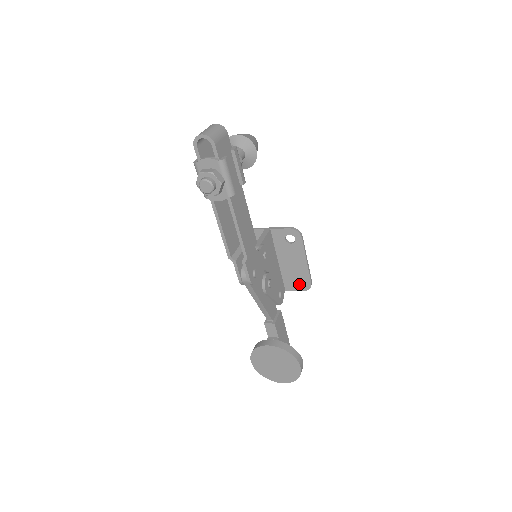
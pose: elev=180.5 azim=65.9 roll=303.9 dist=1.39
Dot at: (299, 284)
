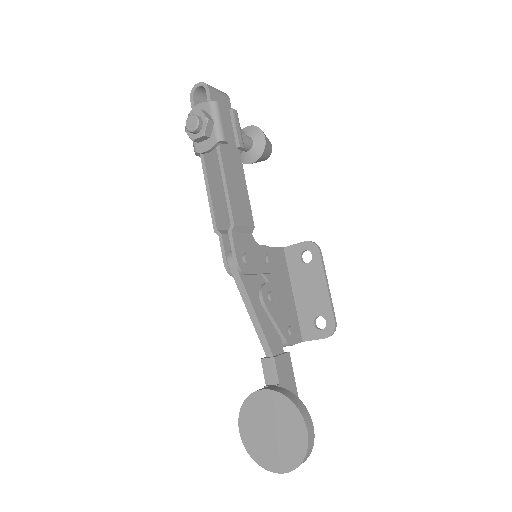
Dot at: occluded
